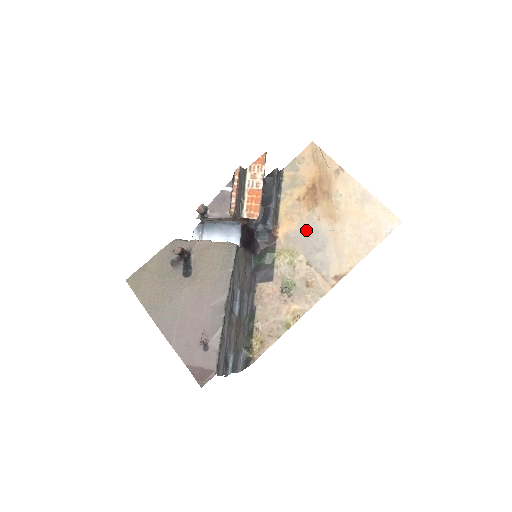
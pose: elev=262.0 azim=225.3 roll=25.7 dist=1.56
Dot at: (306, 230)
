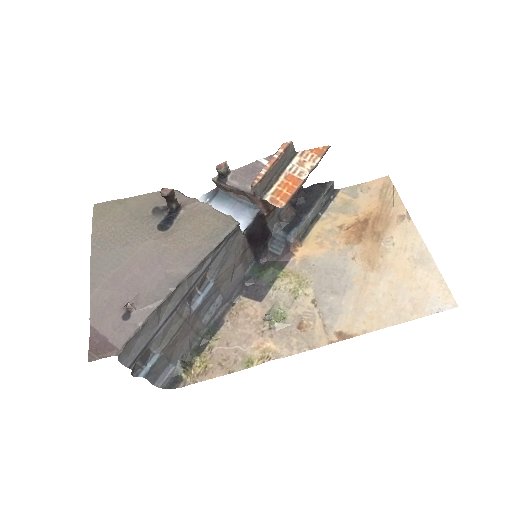
Dot at: (332, 263)
